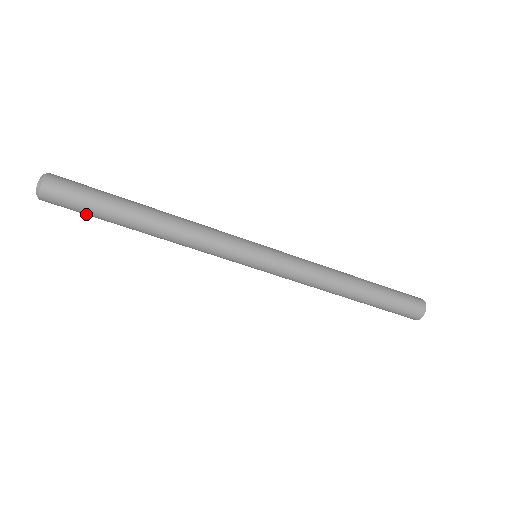
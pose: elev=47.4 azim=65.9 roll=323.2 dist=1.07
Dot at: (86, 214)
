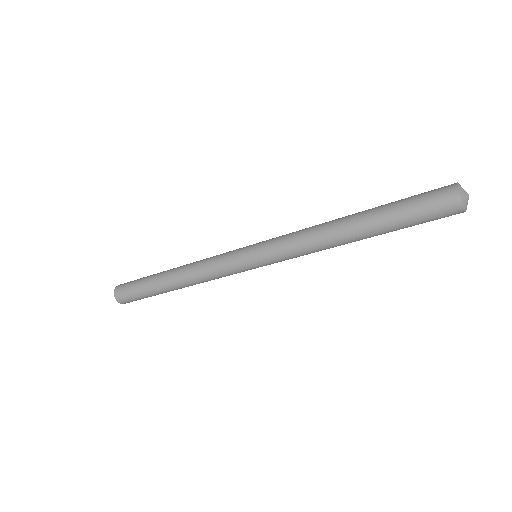
Dot at: occluded
